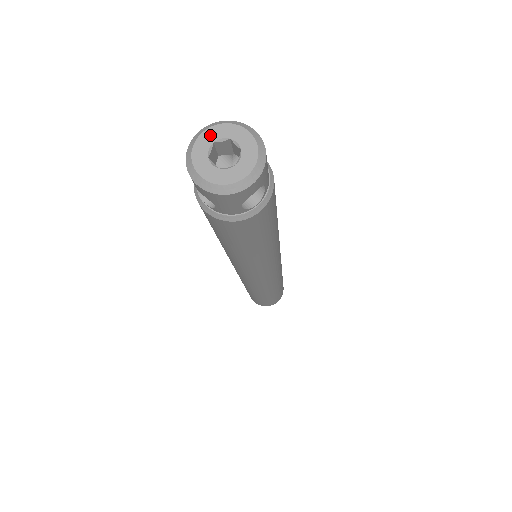
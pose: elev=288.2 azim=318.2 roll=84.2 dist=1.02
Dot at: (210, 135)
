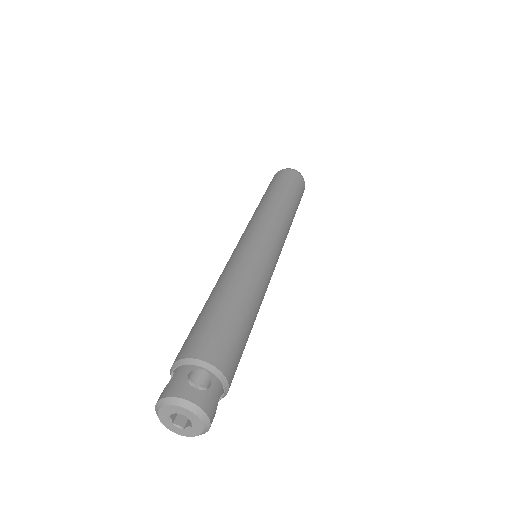
Dot at: (164, 413)
